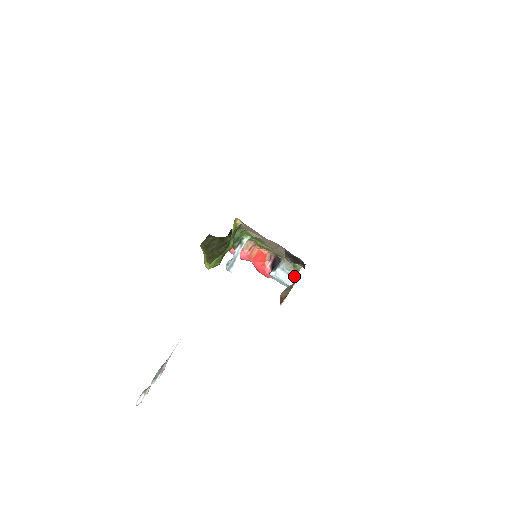
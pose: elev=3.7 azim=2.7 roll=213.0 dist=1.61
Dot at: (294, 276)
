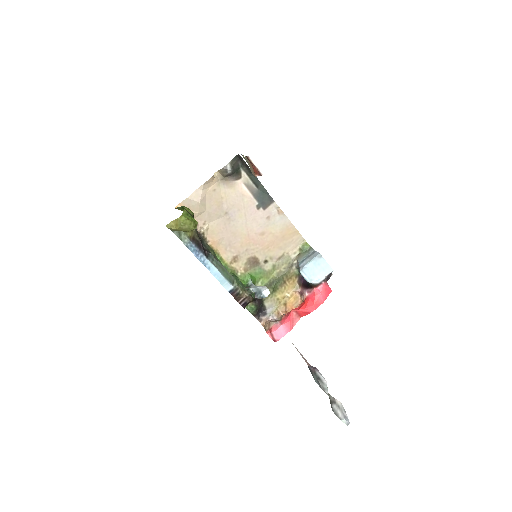
Dot at: (314, 252)
